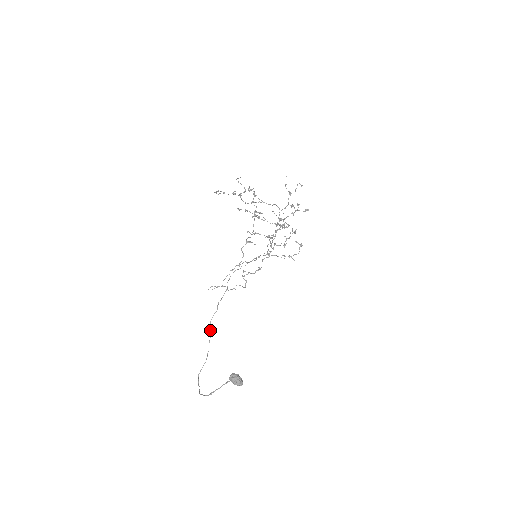
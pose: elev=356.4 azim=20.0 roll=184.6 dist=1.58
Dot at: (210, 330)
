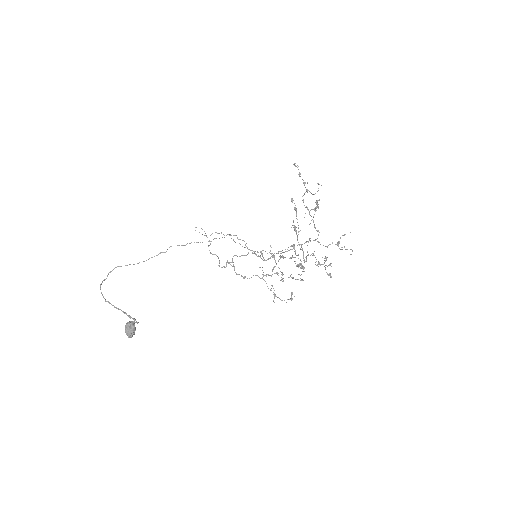
Dot at: occluded
